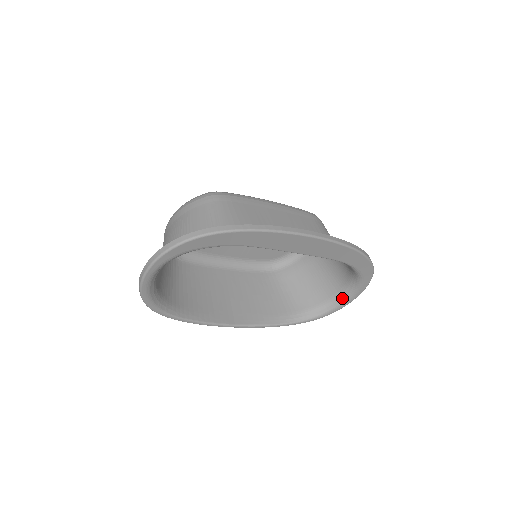
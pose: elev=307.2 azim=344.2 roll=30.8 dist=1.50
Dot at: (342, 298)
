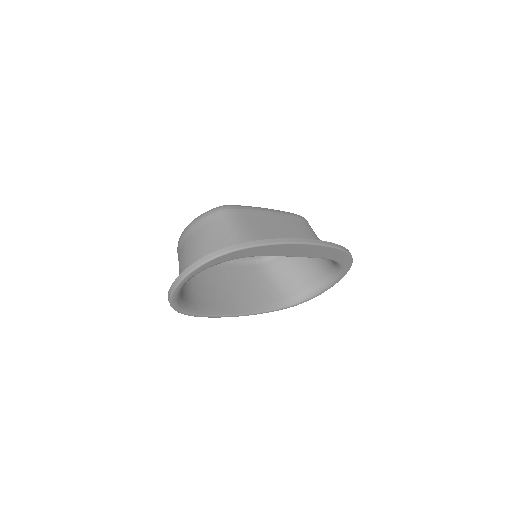
Dot at: (324, 285)
